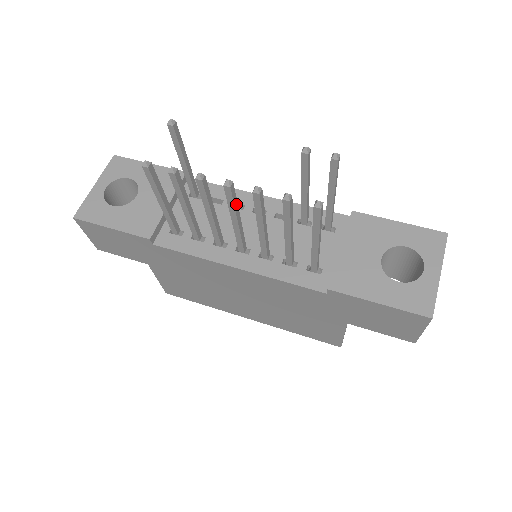
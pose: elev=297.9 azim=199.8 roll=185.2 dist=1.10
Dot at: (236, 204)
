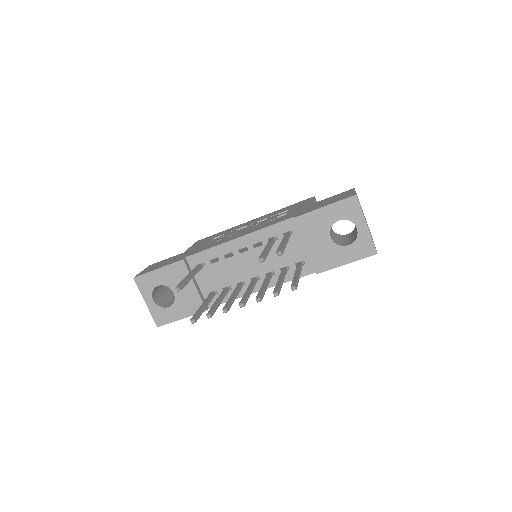
Dot at: (247, 296)
